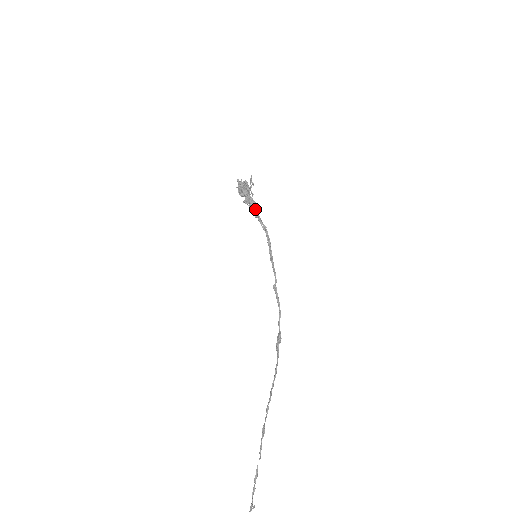
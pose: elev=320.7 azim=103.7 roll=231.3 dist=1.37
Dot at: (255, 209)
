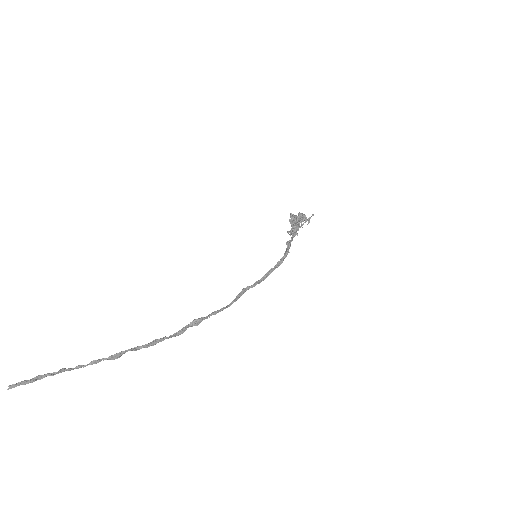
Dot at: (292, 237)
